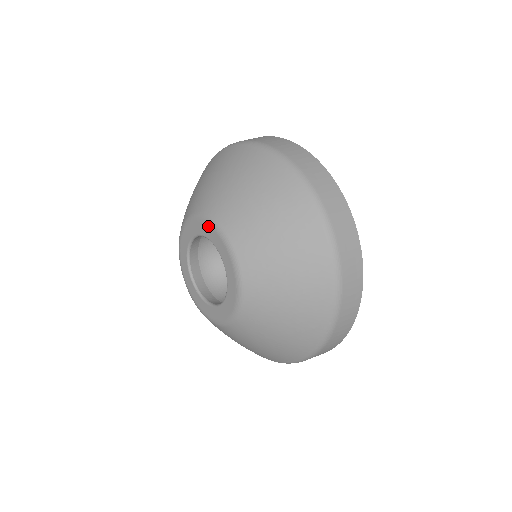
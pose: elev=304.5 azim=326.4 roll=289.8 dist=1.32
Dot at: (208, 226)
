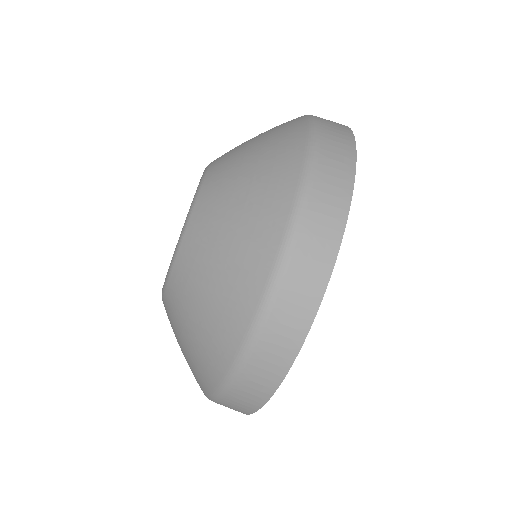
Dot at: occluded
